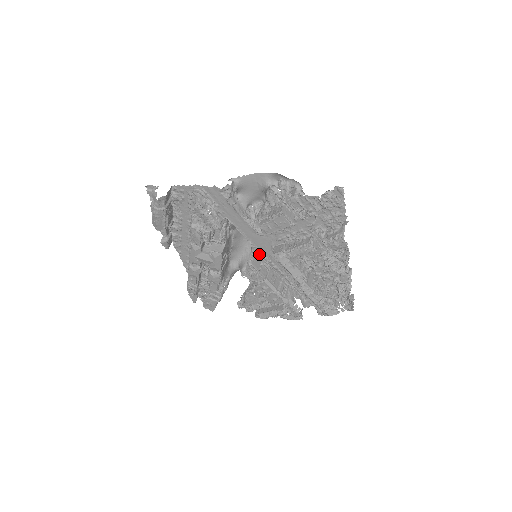
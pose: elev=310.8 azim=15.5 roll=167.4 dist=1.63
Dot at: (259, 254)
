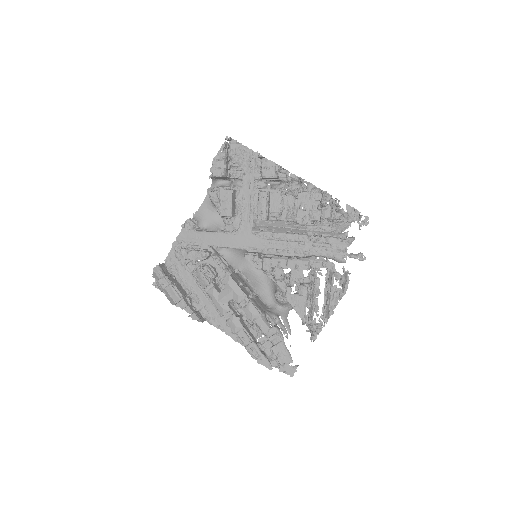
Dot at: (256, 252)
